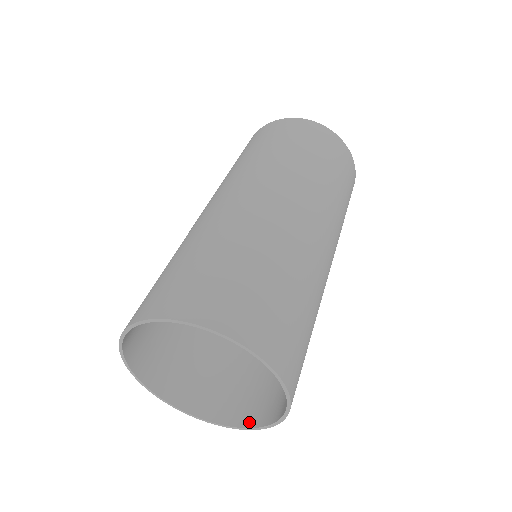
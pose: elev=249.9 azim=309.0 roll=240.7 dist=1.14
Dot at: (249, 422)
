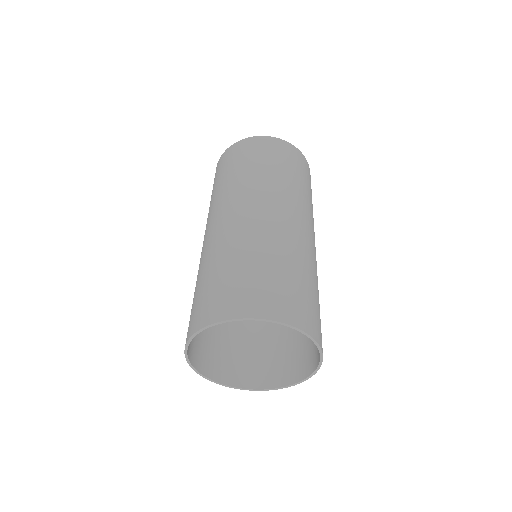
Dot at: (296, 378)
